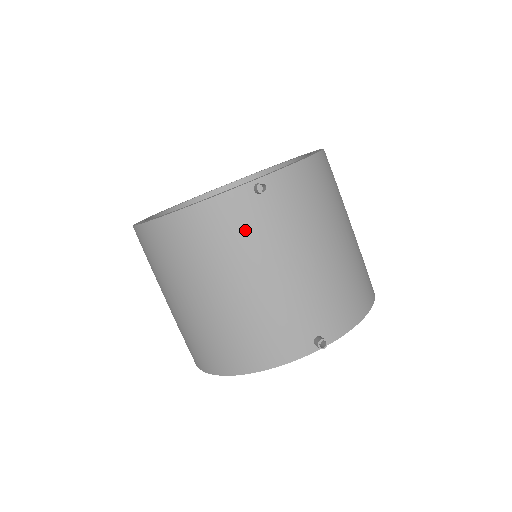
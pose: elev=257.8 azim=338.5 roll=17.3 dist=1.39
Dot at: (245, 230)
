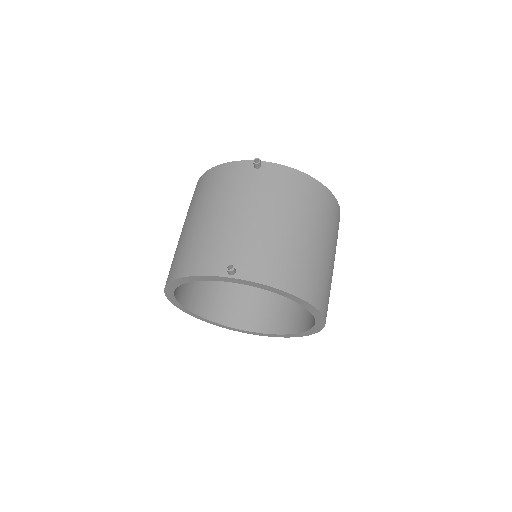
Dot at: (235, 183)
